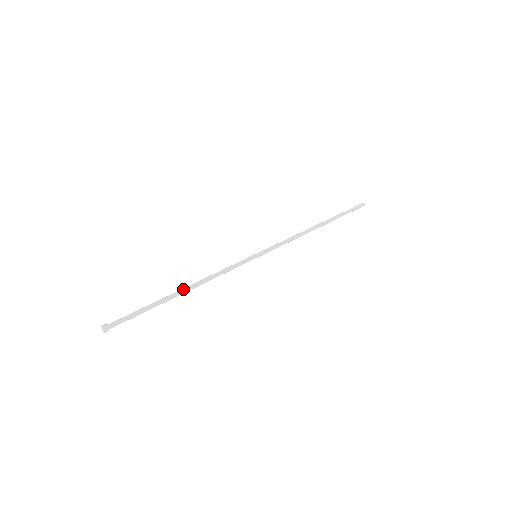
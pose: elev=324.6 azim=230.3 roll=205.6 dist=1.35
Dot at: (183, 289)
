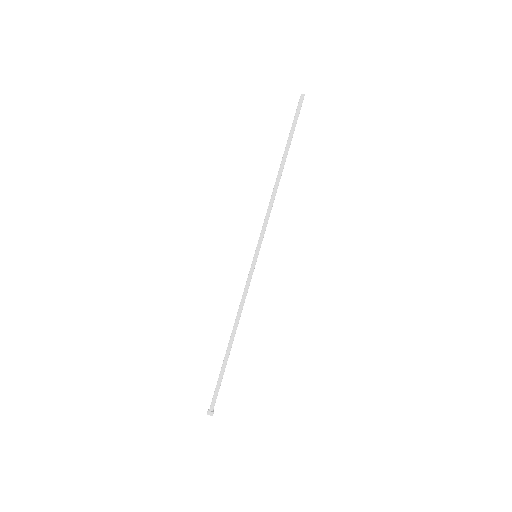
Dot at: (233, 340)
